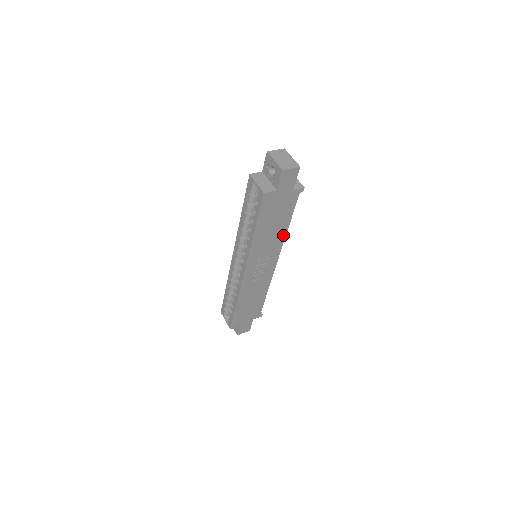
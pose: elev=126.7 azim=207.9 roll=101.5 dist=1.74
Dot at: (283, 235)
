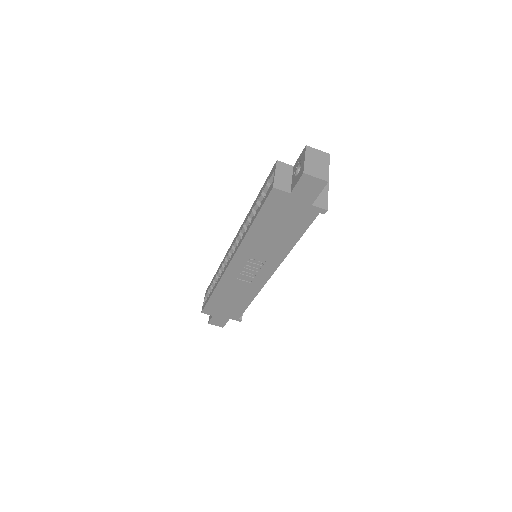
Dot at: (286, 250)
